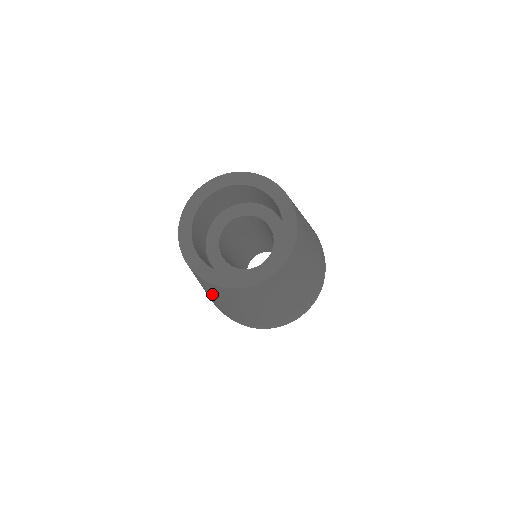
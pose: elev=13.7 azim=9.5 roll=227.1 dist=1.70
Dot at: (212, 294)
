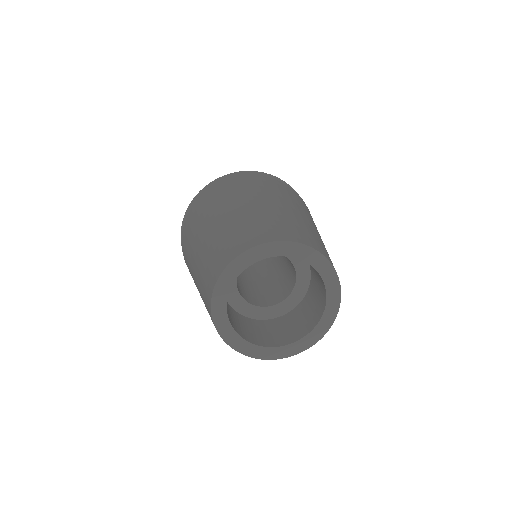
Dot at: occluded
